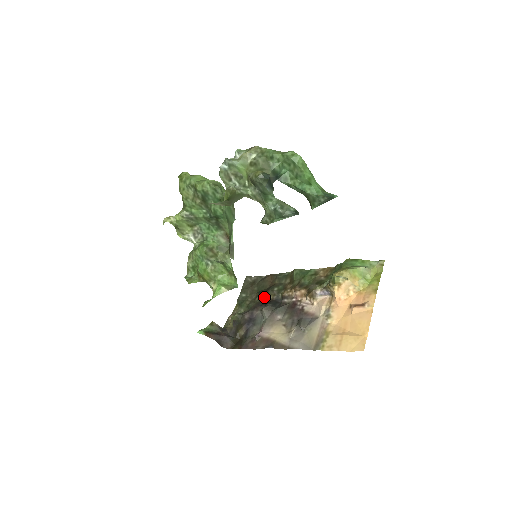
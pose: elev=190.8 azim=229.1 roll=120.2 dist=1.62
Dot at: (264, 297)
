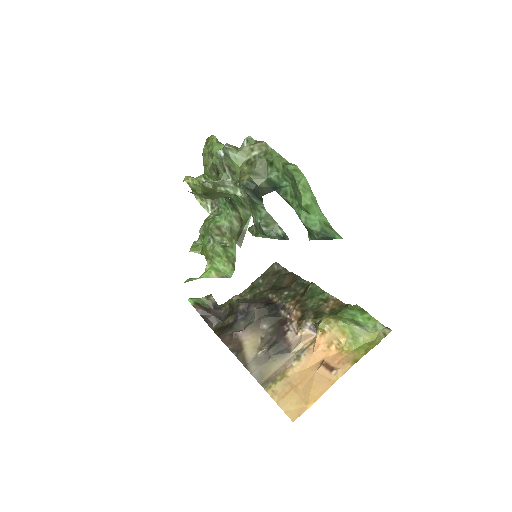
Dot at: (271, 295)
